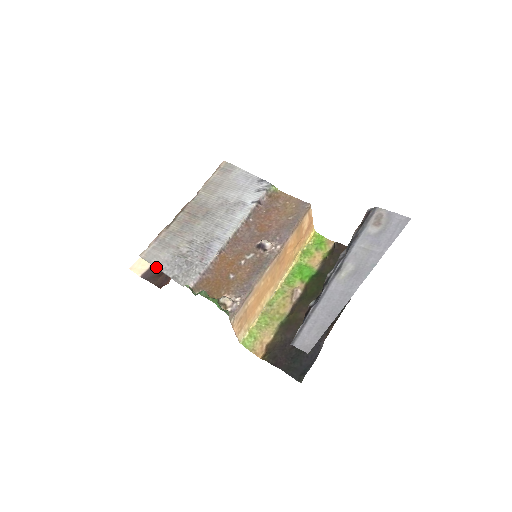
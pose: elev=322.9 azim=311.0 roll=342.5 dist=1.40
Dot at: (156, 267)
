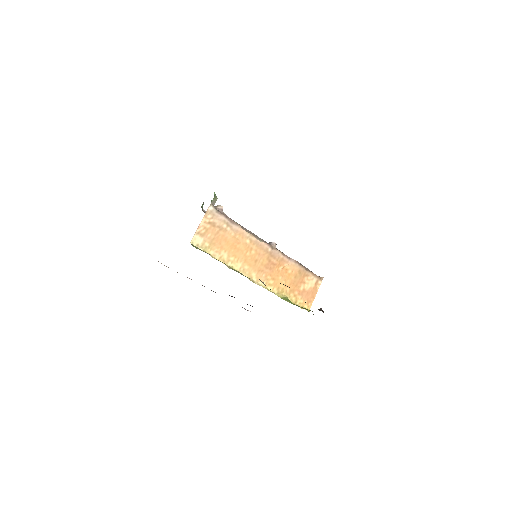
Dot at: occluded
